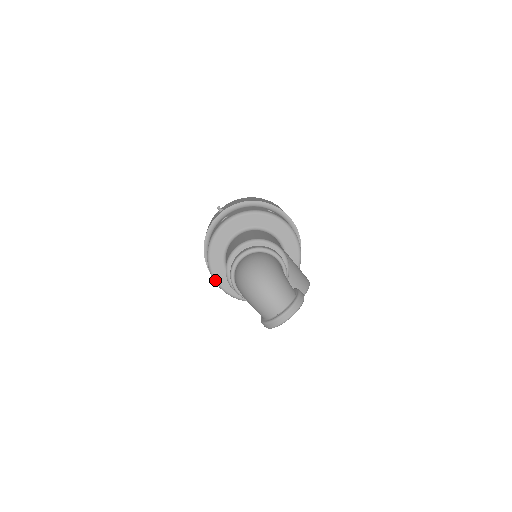
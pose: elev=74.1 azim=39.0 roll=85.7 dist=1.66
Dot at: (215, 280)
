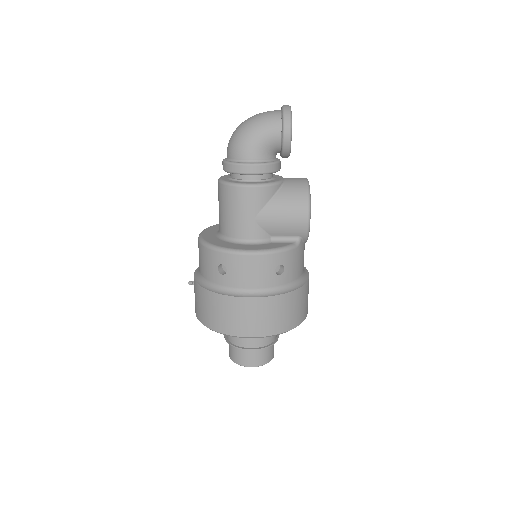
Dot at: (241, 251)
